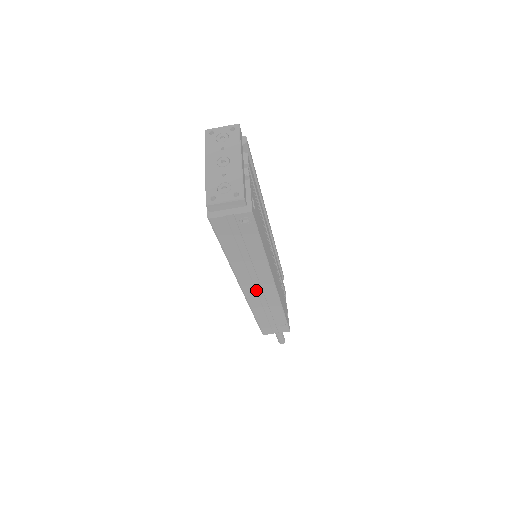
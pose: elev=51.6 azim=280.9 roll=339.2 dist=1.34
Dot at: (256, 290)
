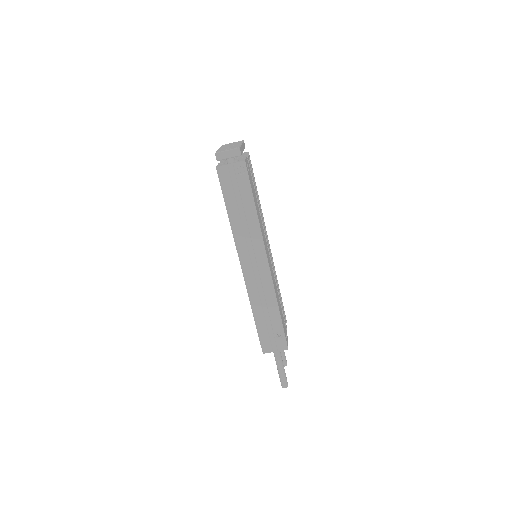
Dot at: (253, 268)
